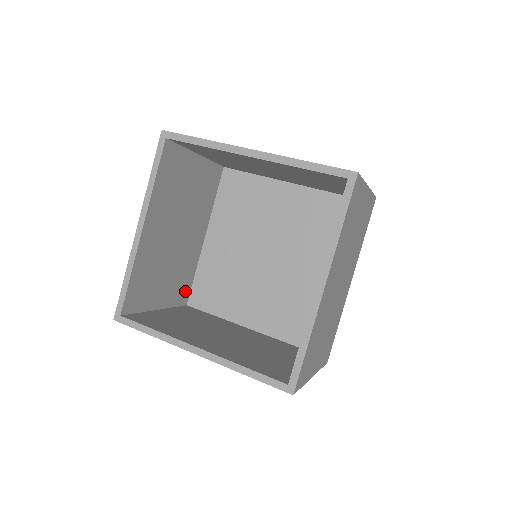
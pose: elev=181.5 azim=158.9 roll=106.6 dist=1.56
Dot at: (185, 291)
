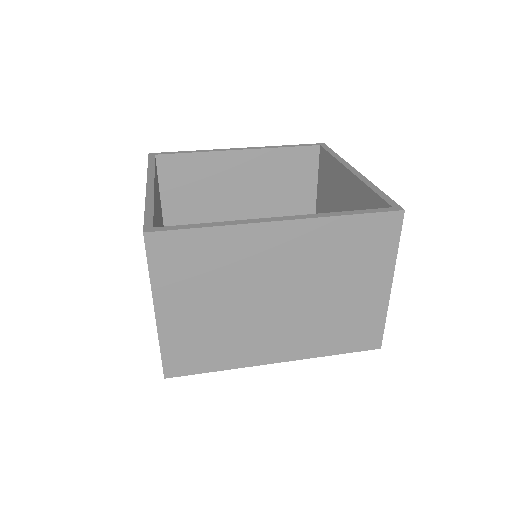
Dot at: occluded
